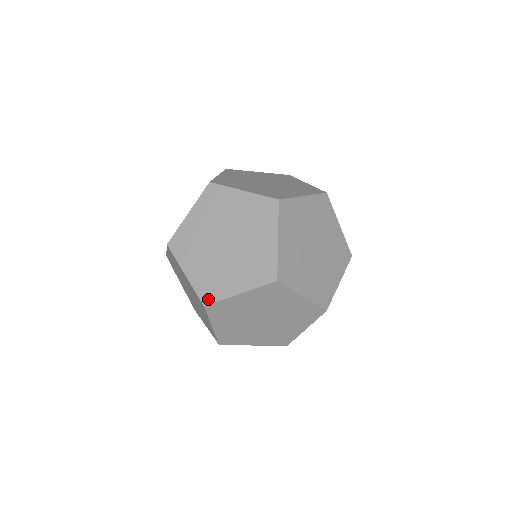
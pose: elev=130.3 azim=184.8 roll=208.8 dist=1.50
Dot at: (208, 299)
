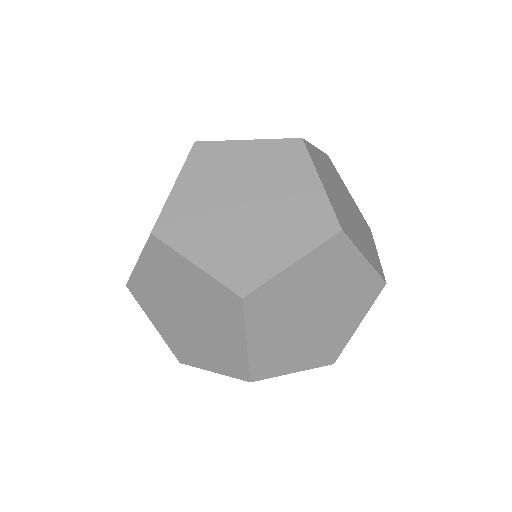
Dot at: occluded
